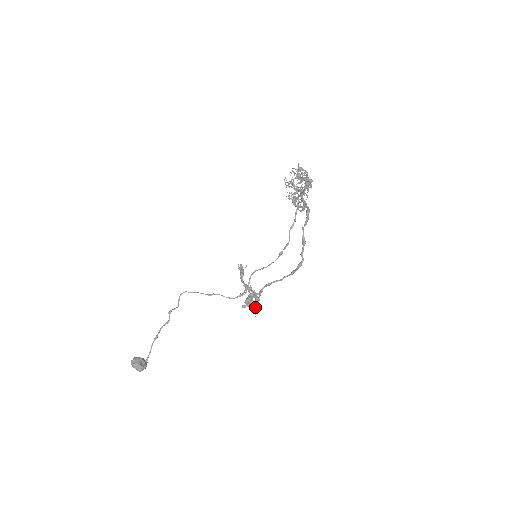
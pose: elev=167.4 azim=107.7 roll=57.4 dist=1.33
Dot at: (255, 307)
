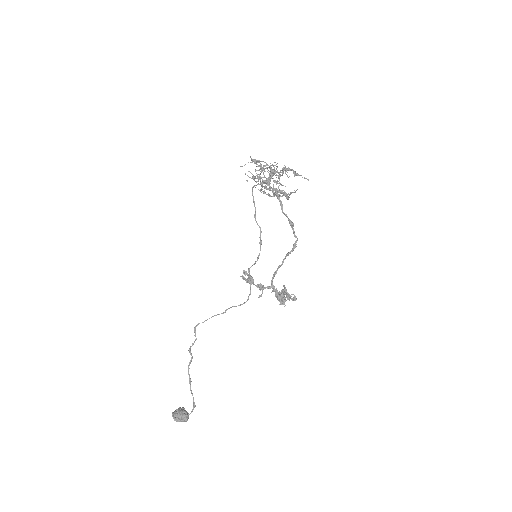
Dot at: (285, 299)
